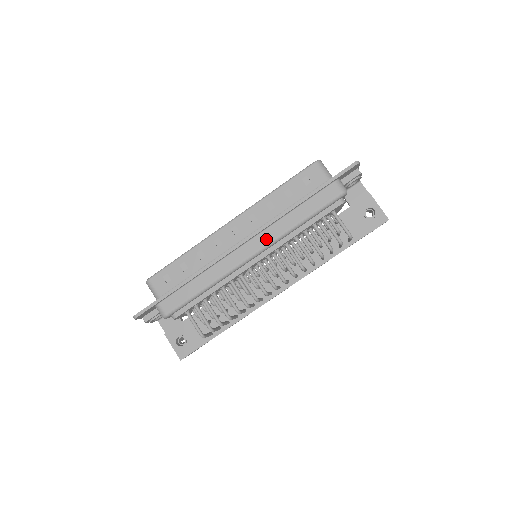
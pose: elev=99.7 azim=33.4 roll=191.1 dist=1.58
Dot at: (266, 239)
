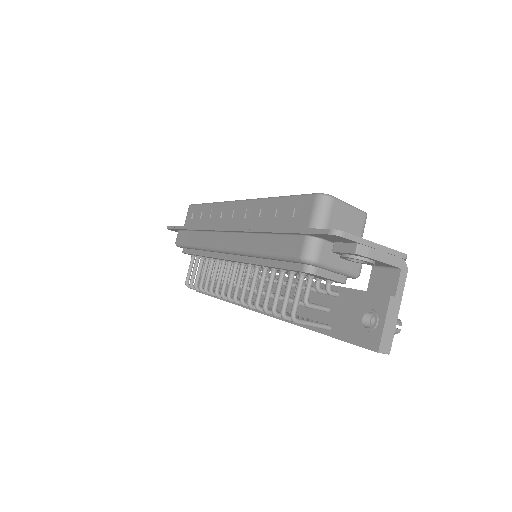
Dot at: (236, 243)
